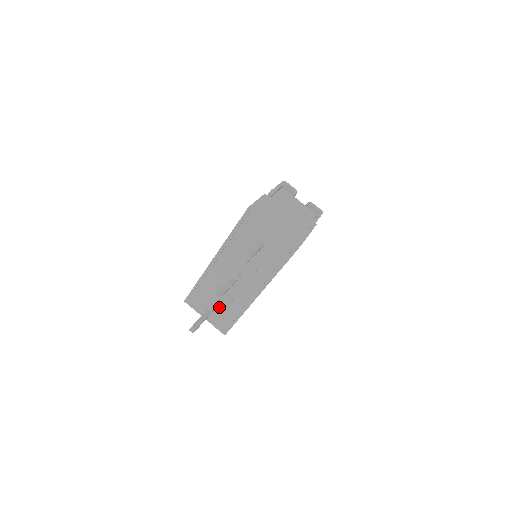
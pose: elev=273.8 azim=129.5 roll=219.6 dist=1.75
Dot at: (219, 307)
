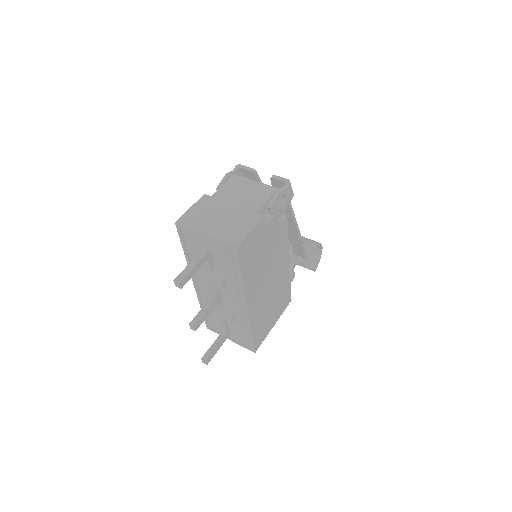
Dot at: (231, 327)
